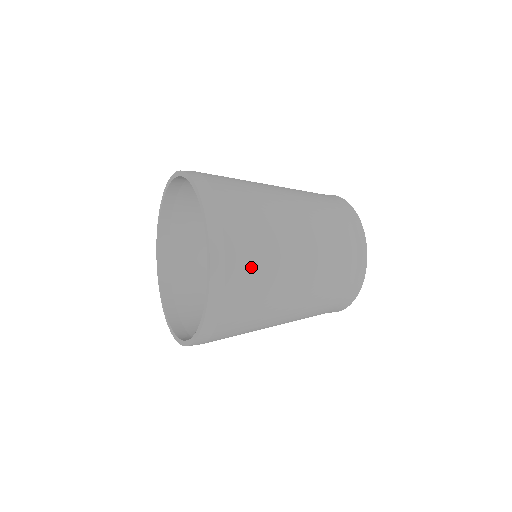
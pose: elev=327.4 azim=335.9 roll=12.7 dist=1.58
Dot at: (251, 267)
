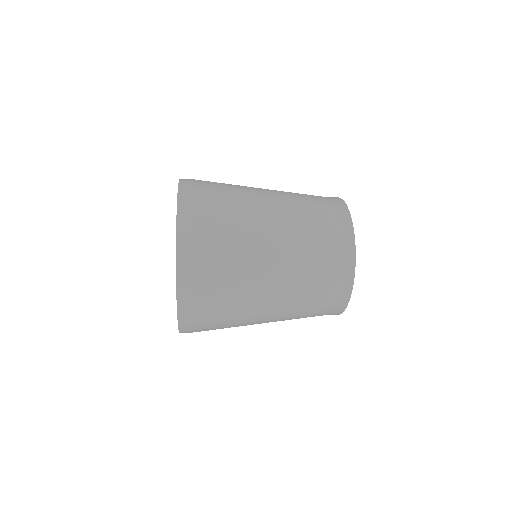
Dot at: (217, 287)
